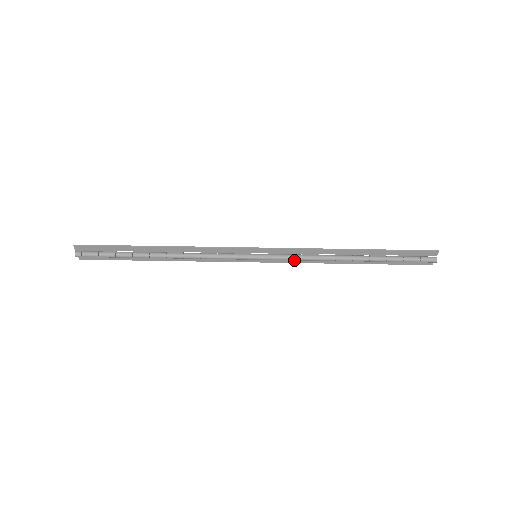
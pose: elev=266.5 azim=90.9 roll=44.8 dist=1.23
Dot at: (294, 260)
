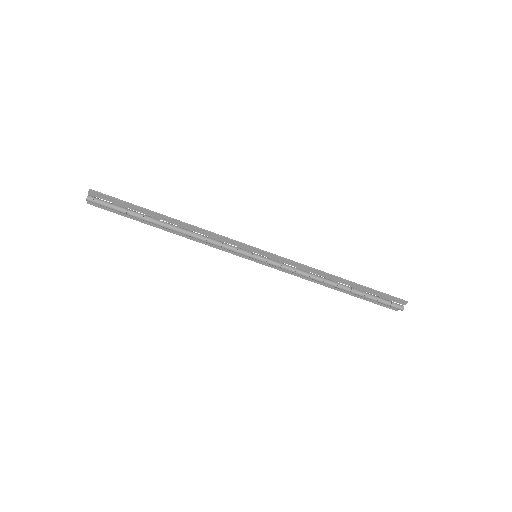
Dot at: occluded
